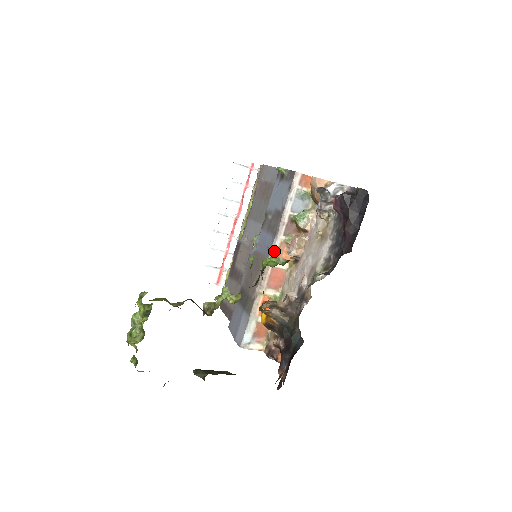
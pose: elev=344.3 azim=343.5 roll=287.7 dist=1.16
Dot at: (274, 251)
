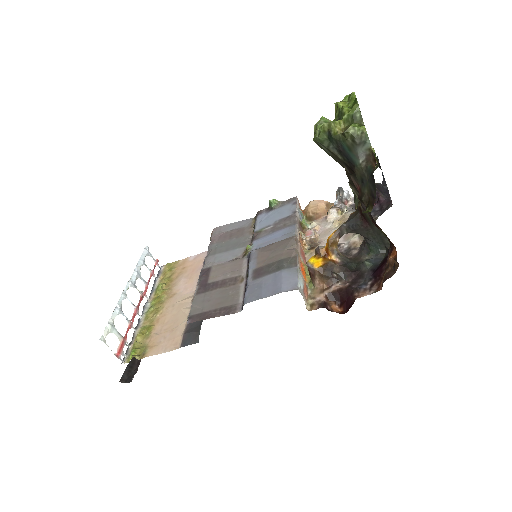
Dot at: (297, 233)
